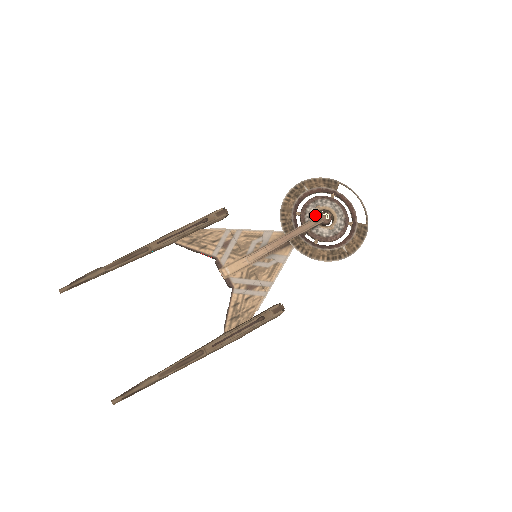
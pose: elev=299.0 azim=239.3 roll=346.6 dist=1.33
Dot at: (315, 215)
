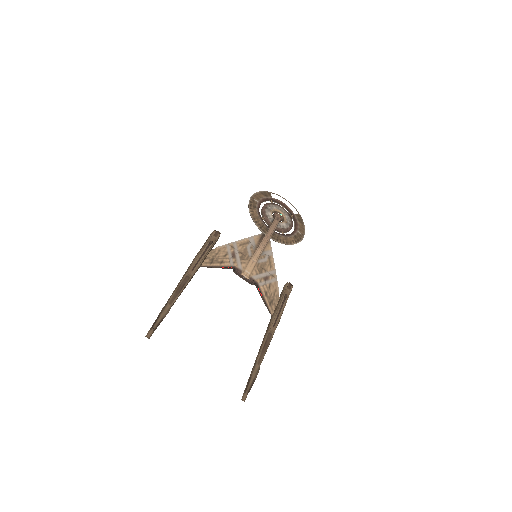
Dot at: (273, 216)
